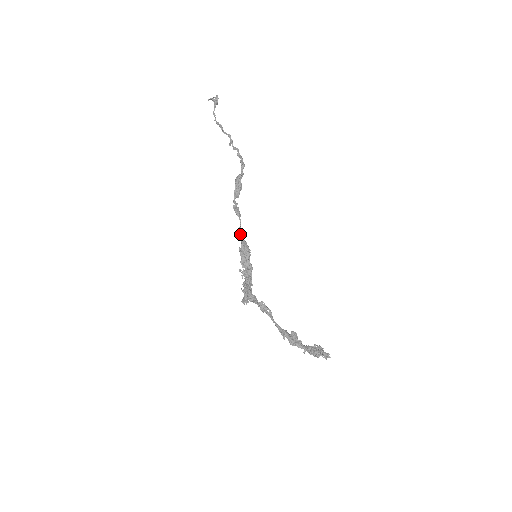
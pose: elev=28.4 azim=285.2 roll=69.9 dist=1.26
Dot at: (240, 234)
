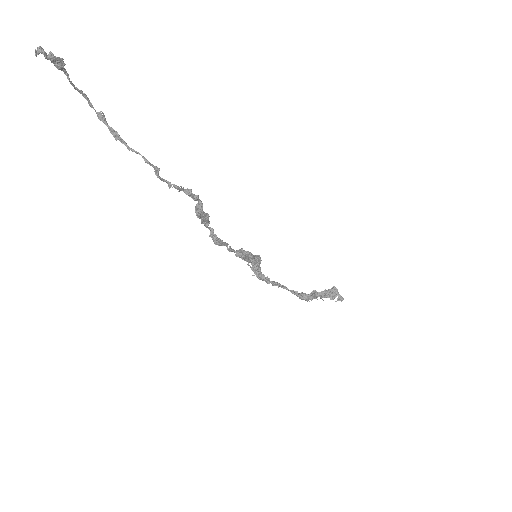
Dot at: (230, 249)
